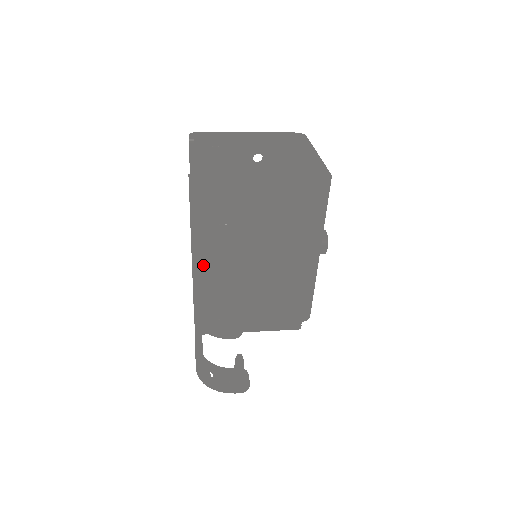
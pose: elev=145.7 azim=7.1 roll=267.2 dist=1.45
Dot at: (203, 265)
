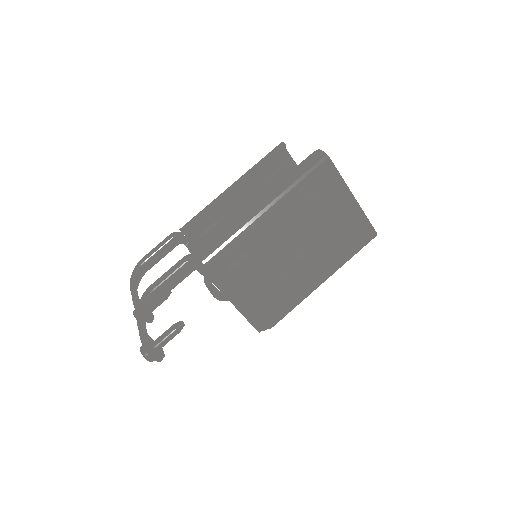
Dot at: (268, 213)
